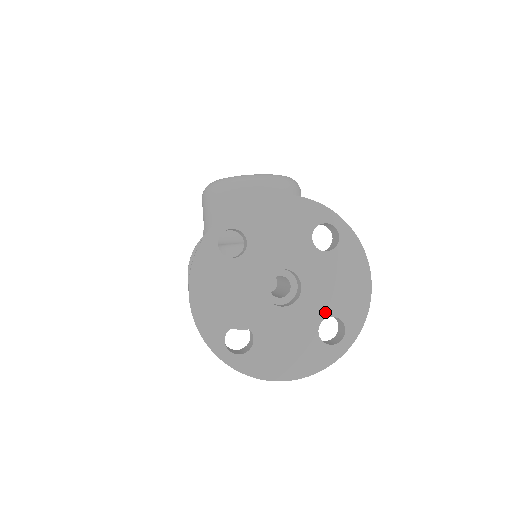
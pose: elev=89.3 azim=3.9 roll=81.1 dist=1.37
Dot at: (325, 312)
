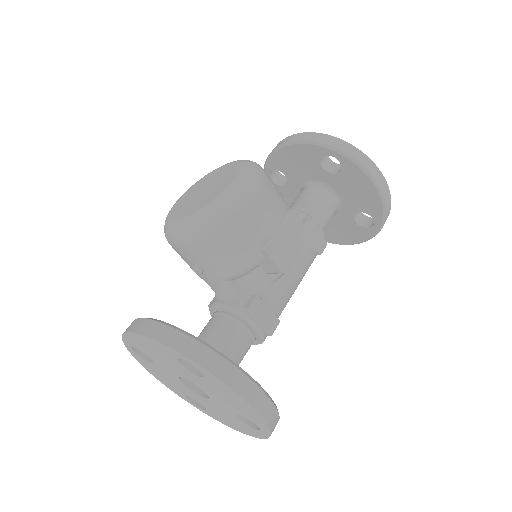
Dot at: (234, 411)
